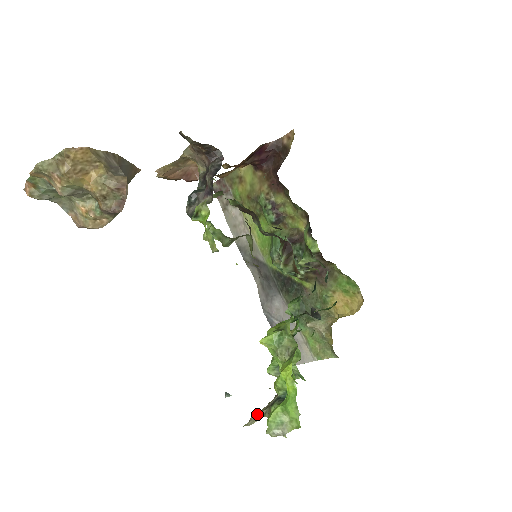
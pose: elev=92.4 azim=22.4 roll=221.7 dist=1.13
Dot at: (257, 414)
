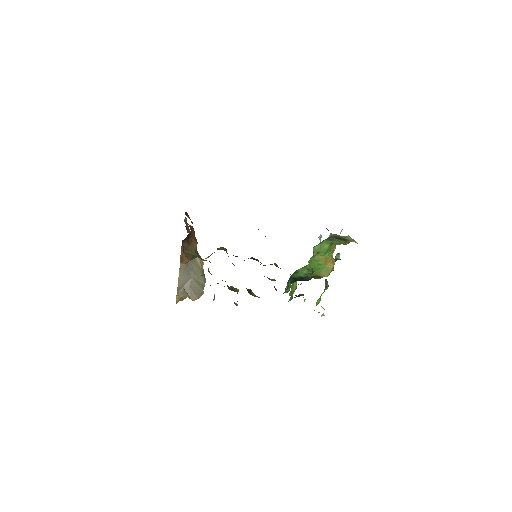
Dot at: occluded
